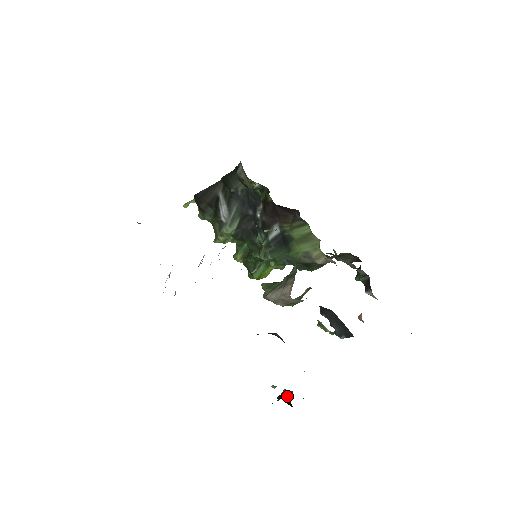
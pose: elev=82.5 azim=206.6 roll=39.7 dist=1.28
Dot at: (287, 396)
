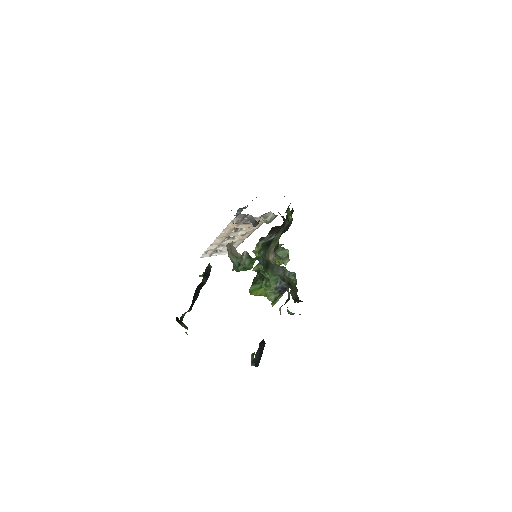
Dot at: (182, 323)
